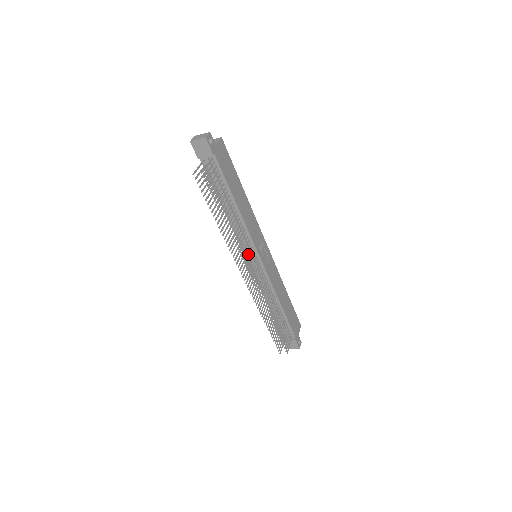
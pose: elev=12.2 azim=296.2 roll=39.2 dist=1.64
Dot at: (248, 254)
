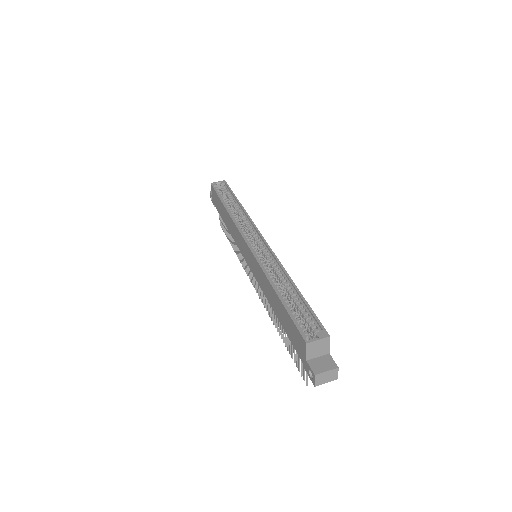
Dot at: occluded
